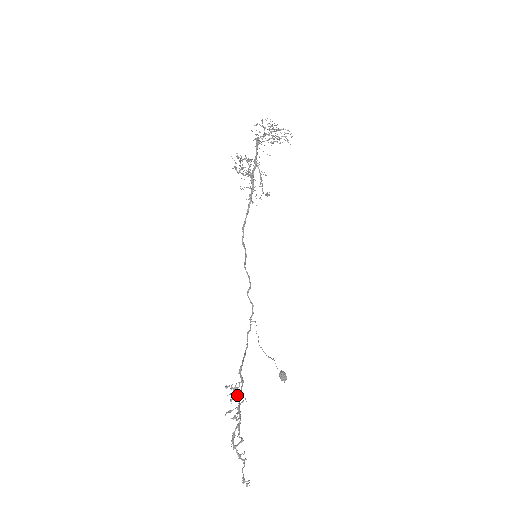
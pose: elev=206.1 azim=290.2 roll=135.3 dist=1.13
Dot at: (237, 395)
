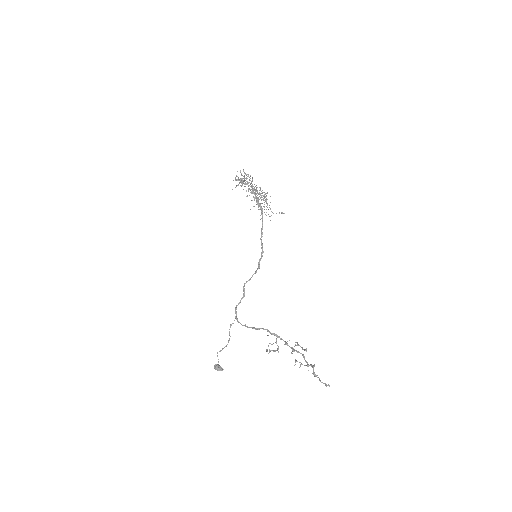
Dot at: (287, 343)
